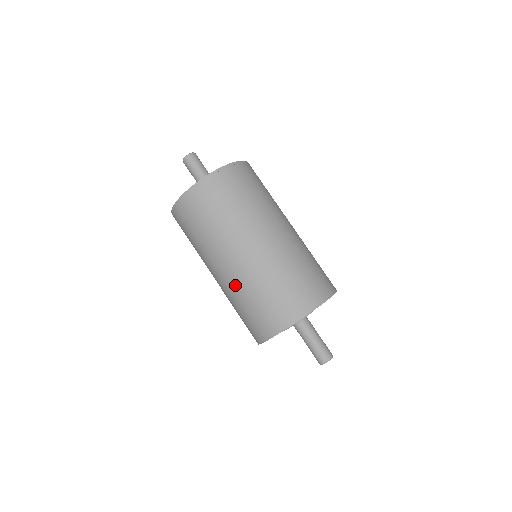
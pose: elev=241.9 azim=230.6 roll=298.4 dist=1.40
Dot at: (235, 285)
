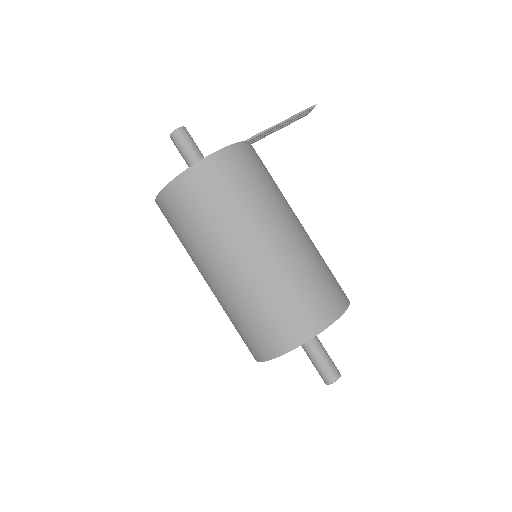
Dot at: occluded
